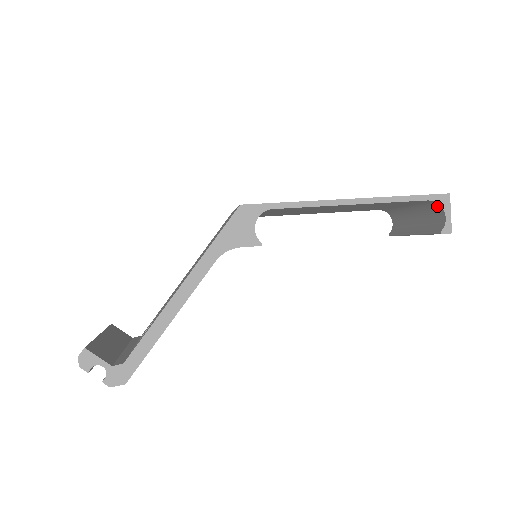
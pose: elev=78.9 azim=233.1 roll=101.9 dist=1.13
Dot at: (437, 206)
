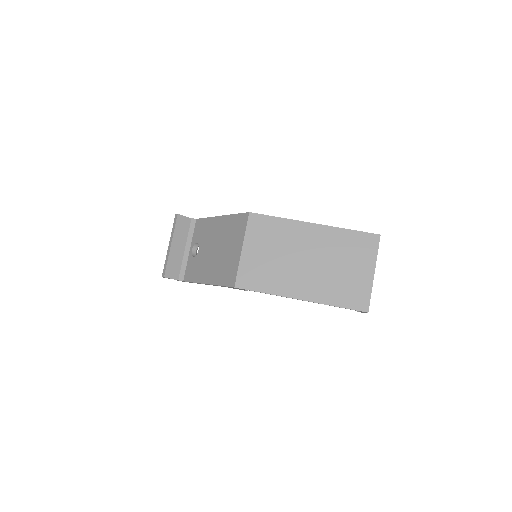
Dot at: occluded
